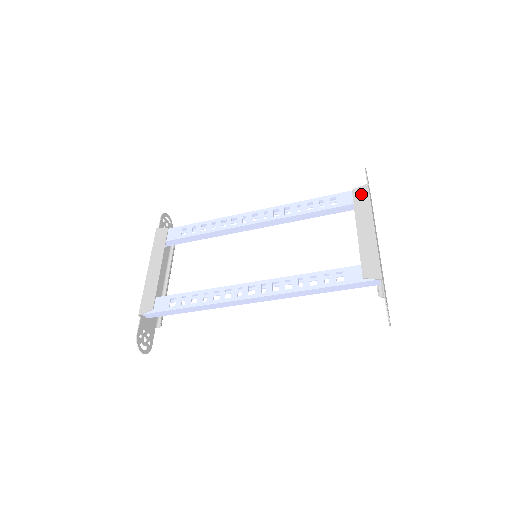
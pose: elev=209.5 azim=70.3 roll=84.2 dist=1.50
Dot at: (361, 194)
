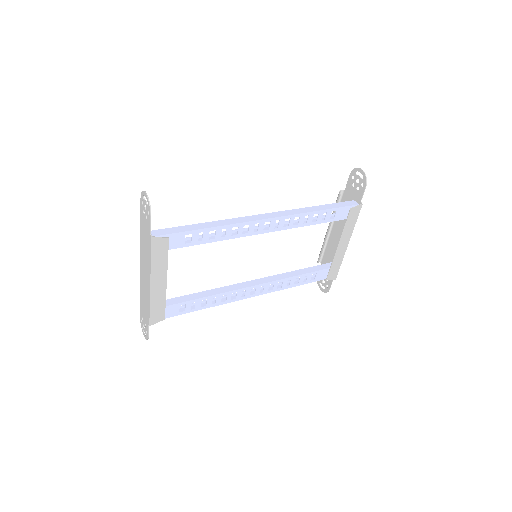
Dot at: (354, 214)
